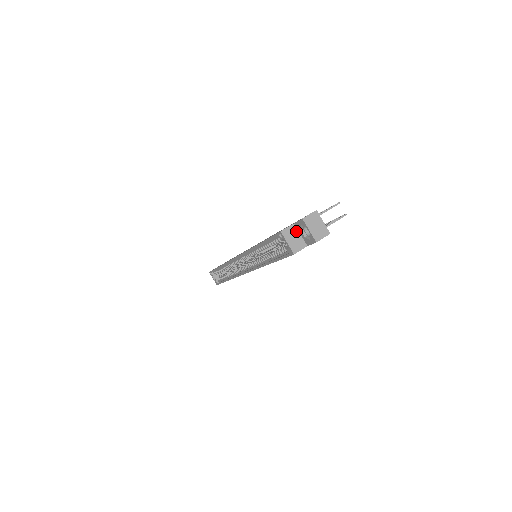
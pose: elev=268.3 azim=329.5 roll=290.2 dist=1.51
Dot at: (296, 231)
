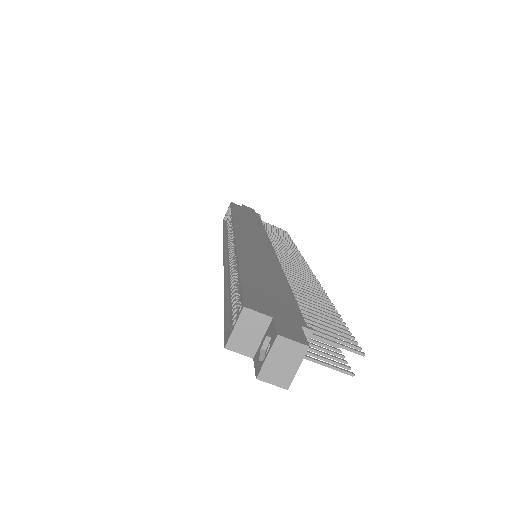
Dot at: (263, 328)
